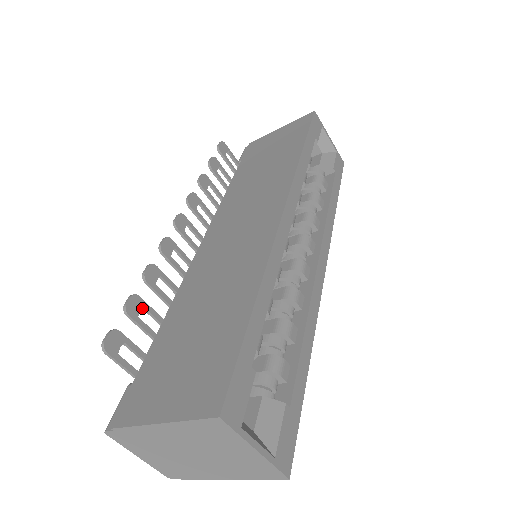
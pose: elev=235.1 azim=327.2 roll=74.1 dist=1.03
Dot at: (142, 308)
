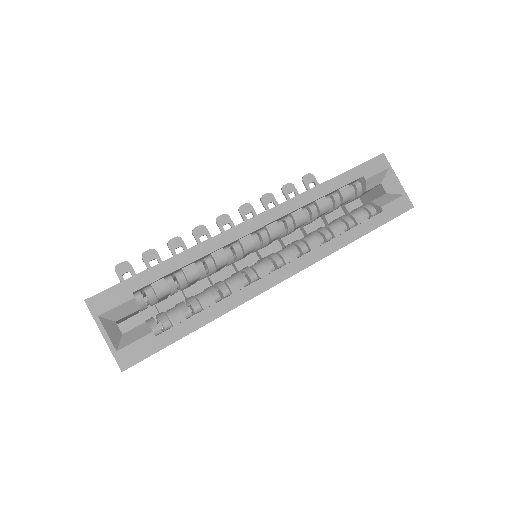
Dot at: (157, 260)
